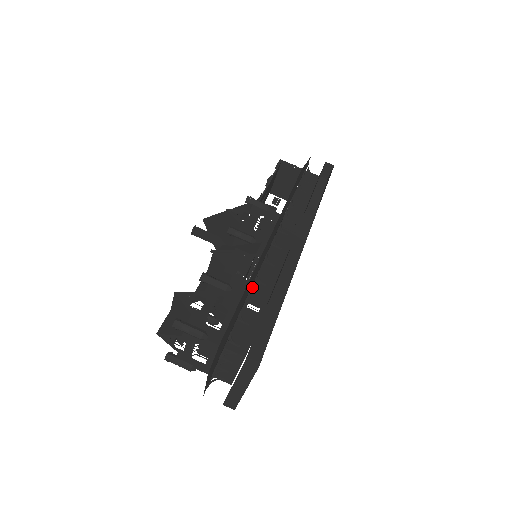
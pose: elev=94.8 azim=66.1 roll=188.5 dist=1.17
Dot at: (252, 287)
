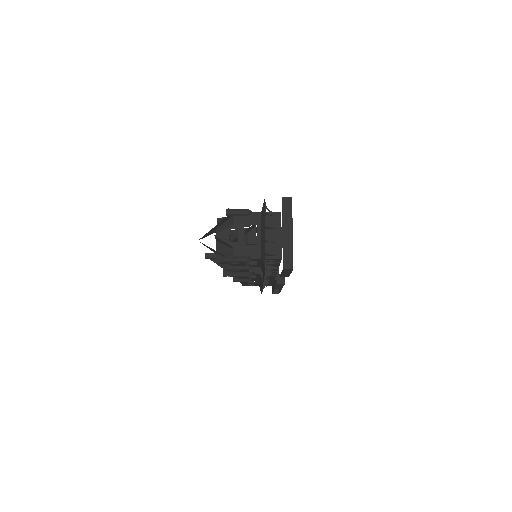
Dot at: occluded
